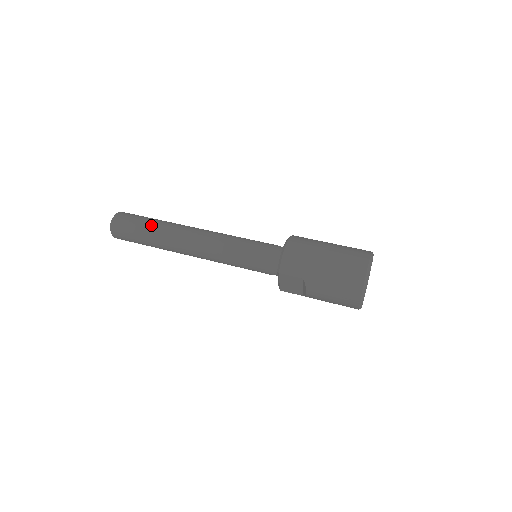
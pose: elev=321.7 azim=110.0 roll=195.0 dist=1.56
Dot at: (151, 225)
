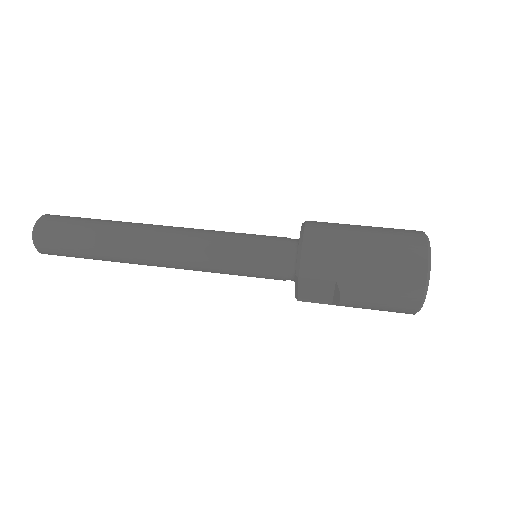
Dot at: (95, 229)
